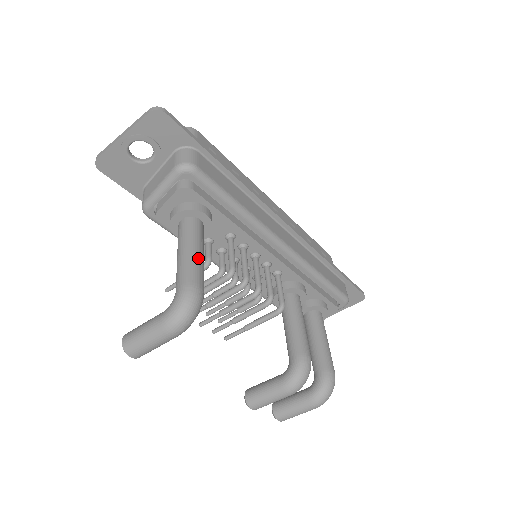
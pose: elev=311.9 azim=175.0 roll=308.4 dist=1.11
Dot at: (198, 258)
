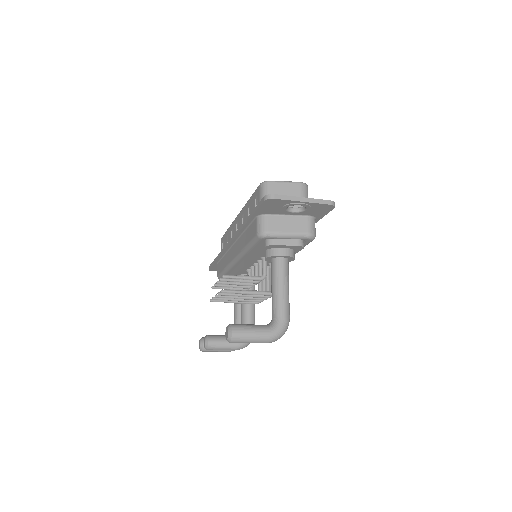
Dot at: occluded
